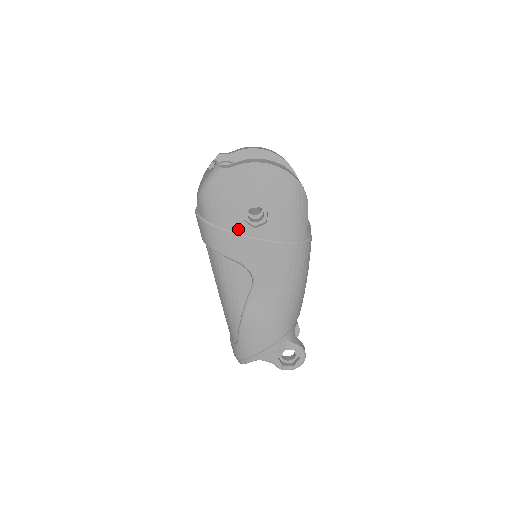
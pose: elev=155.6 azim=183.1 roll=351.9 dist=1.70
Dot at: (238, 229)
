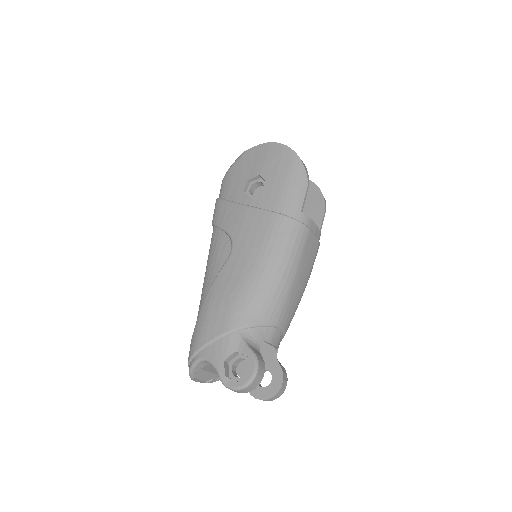
Dot at: (237, 199)
